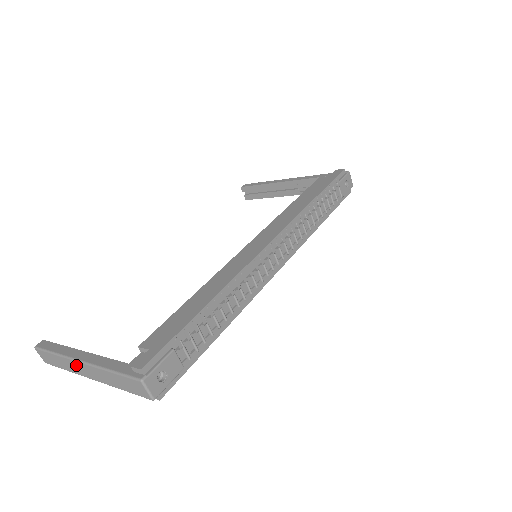
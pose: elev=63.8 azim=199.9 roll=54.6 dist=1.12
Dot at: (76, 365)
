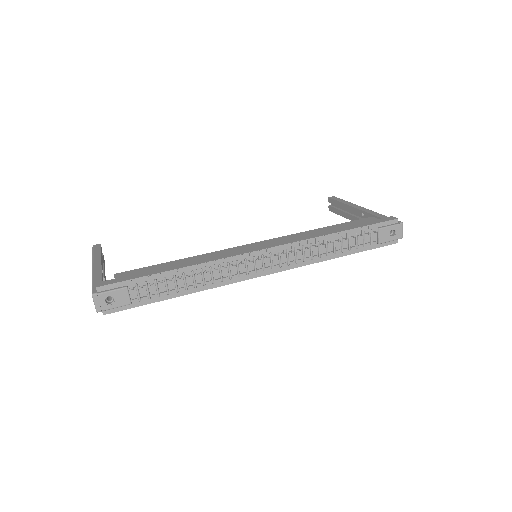
Dot at: occluded
